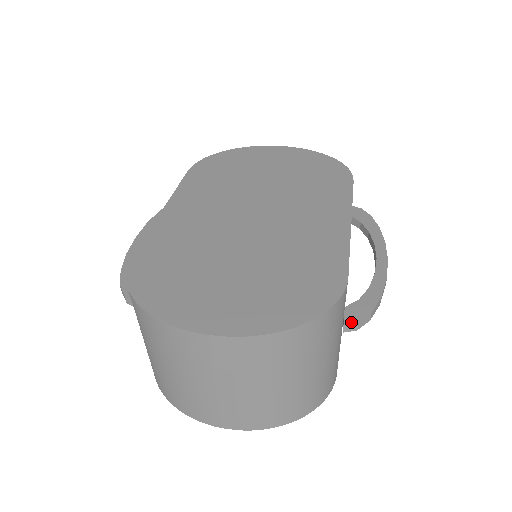
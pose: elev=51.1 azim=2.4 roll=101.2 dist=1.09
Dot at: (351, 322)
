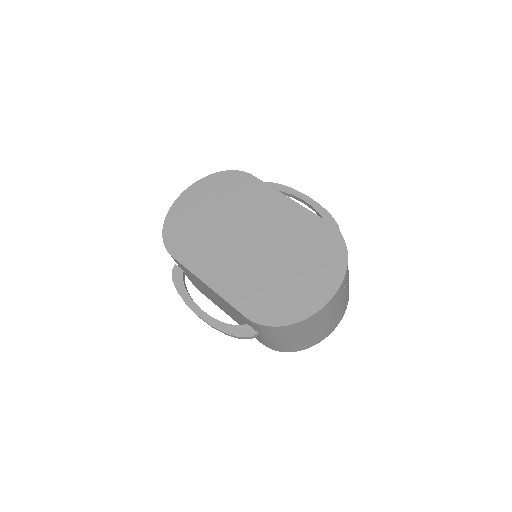
Dot at: occluded
